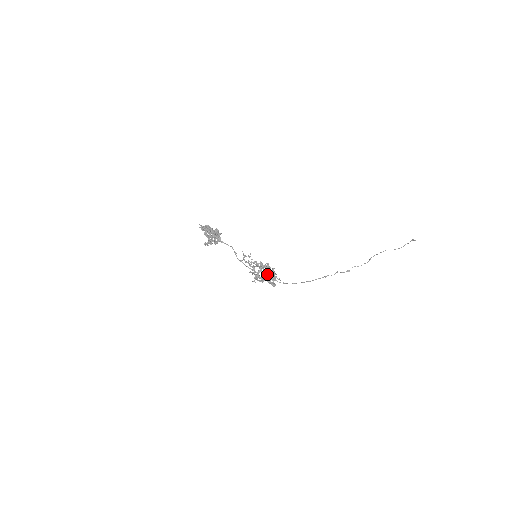
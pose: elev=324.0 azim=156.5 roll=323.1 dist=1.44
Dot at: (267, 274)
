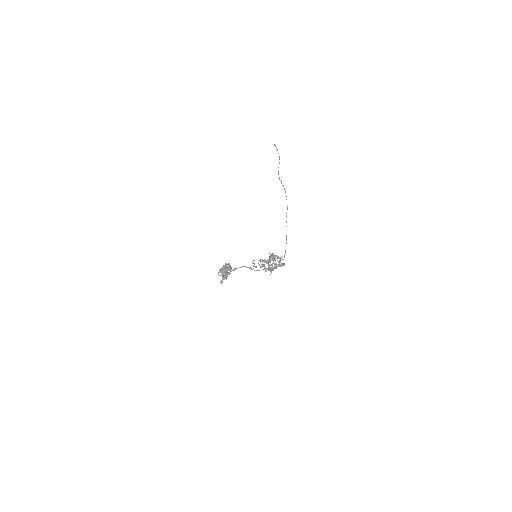
Dot at: occluded
